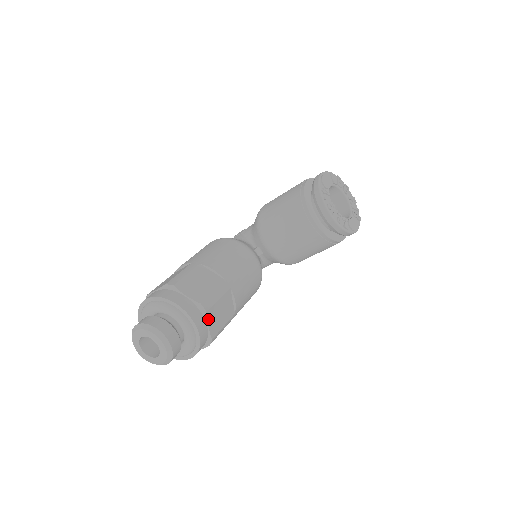
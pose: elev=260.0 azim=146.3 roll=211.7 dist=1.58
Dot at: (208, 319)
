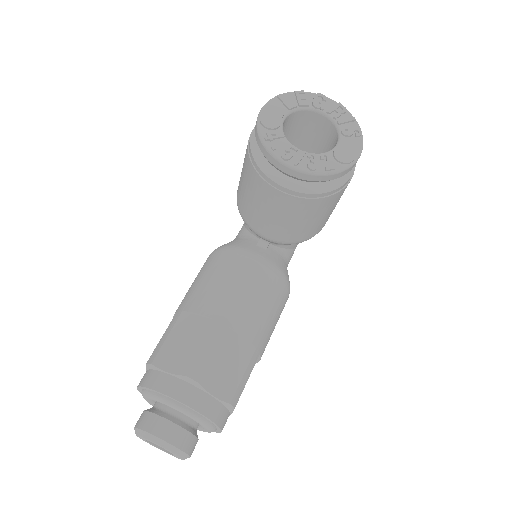
Dot at: (206, 387)
